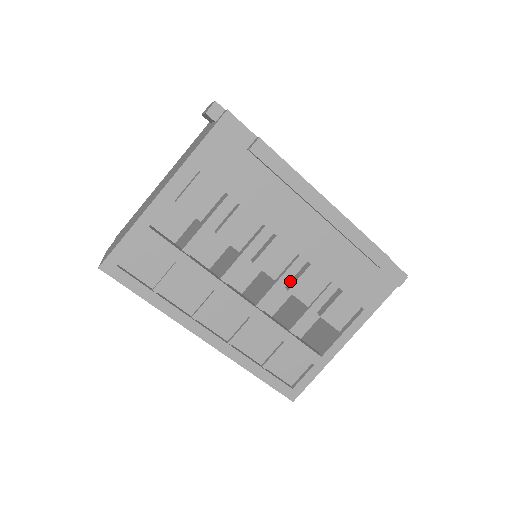
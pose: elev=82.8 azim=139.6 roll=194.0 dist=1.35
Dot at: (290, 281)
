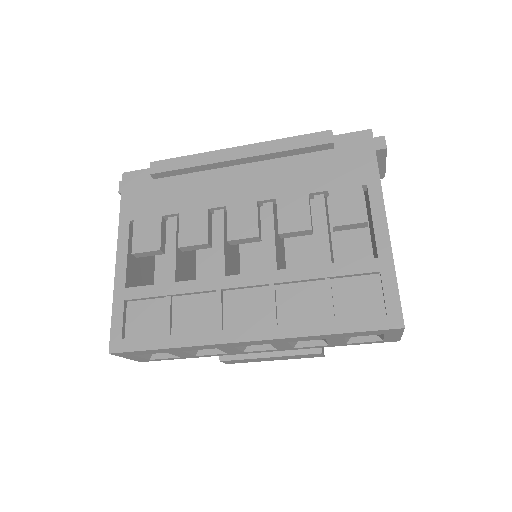
Dot at: occluded
